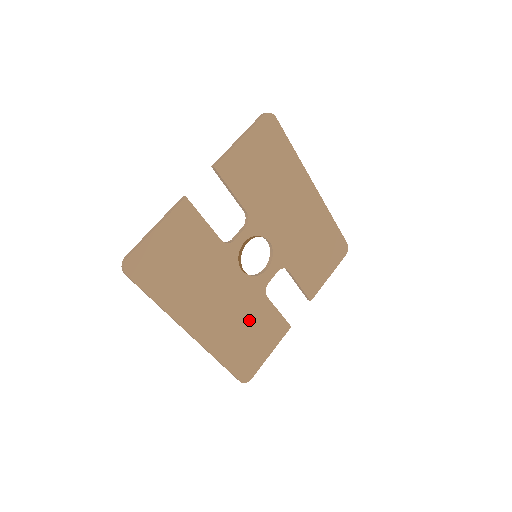
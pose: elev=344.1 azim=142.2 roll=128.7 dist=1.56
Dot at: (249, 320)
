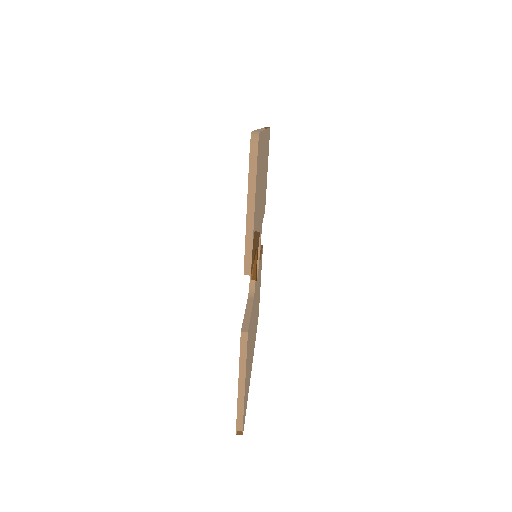
Dot at: (258, 292)
